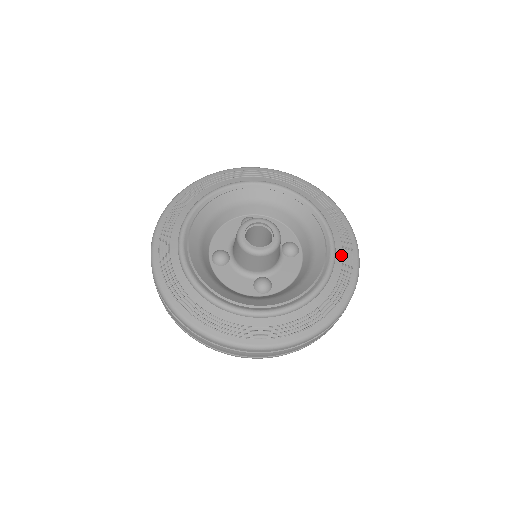
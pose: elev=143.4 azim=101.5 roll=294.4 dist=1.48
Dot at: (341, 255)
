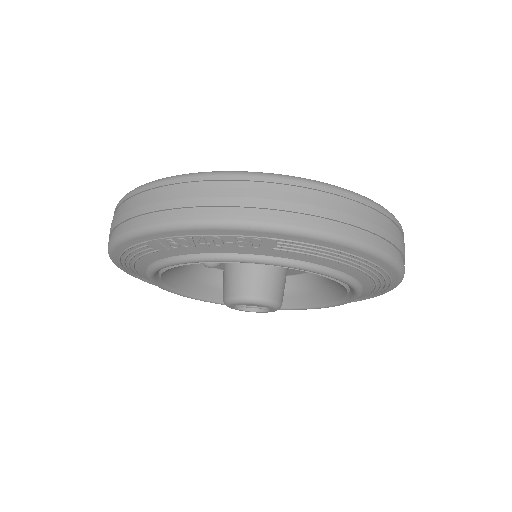
Dot at: occluded
